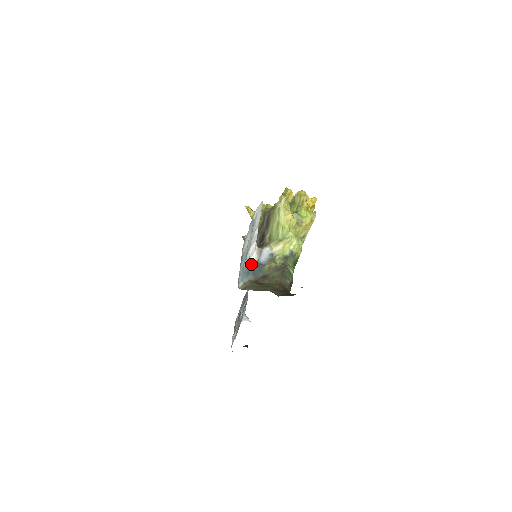
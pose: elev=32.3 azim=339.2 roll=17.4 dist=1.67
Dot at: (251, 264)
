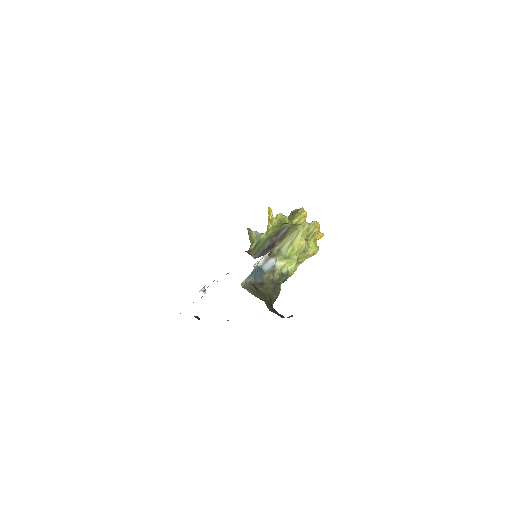
Dot at: occluded
